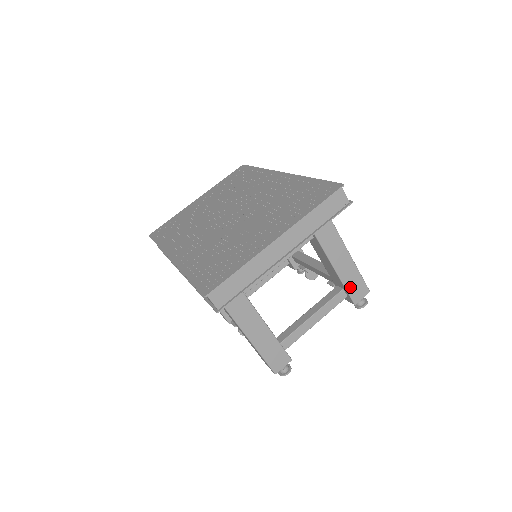
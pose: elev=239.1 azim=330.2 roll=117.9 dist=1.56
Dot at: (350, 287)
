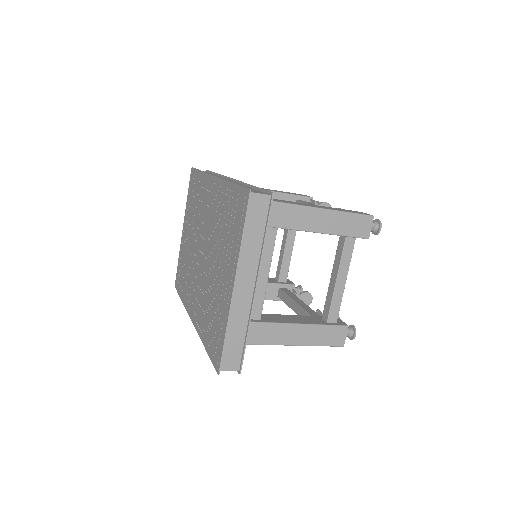
Dot at: (350, 231)
